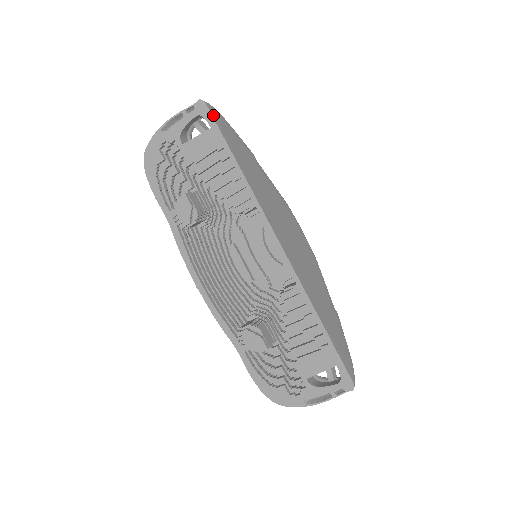
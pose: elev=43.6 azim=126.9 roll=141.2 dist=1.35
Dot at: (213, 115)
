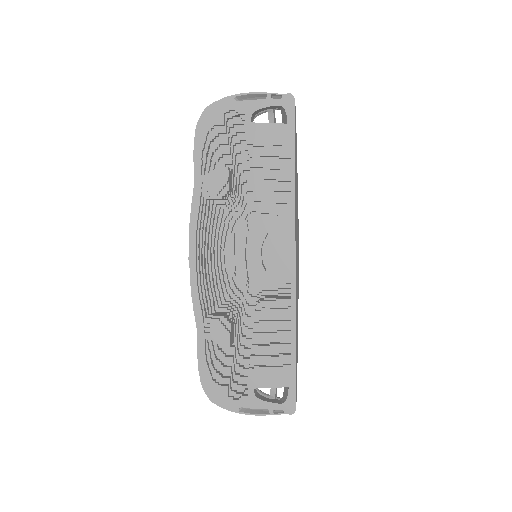
Dot at: (295, 114)
